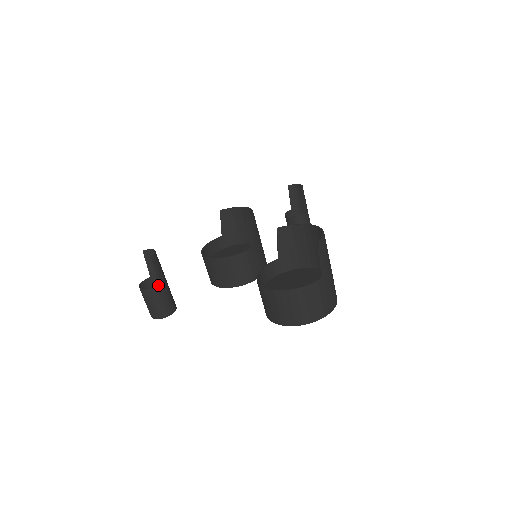
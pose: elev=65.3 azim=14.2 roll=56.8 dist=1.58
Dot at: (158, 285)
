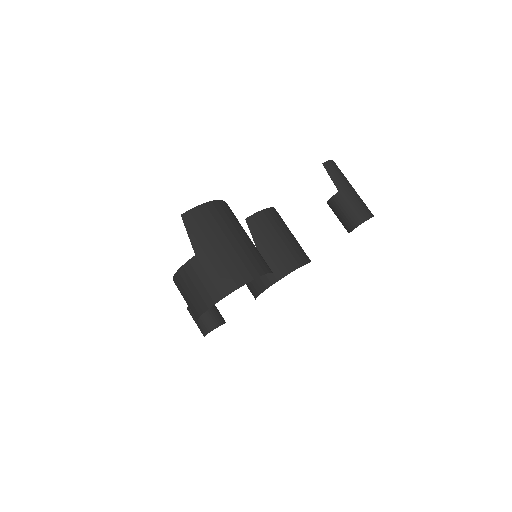
Dot at: occluded
